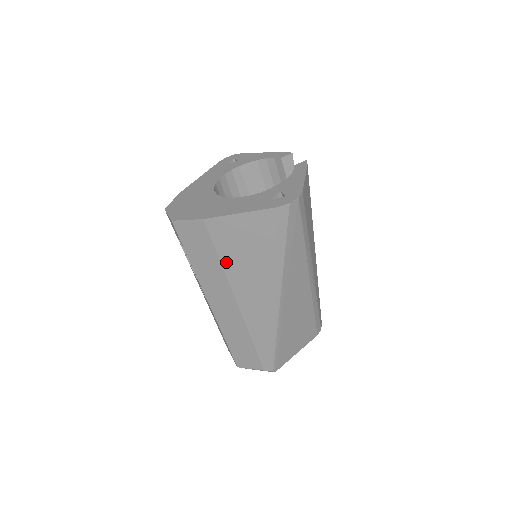
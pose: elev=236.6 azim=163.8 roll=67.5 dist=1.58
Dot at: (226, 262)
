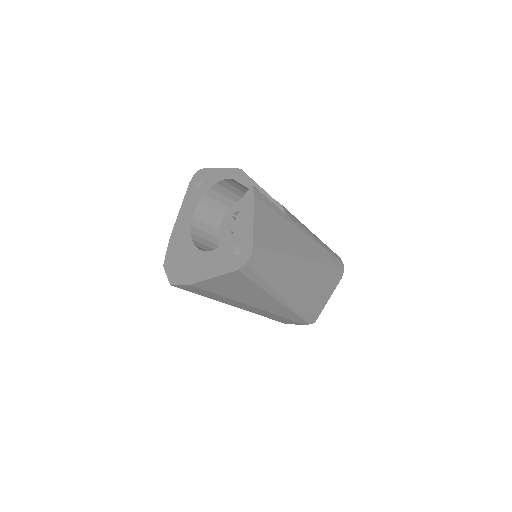
Dot at: (227, 296)
